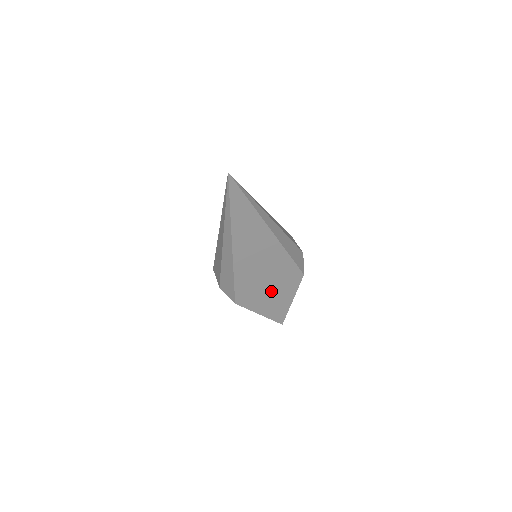
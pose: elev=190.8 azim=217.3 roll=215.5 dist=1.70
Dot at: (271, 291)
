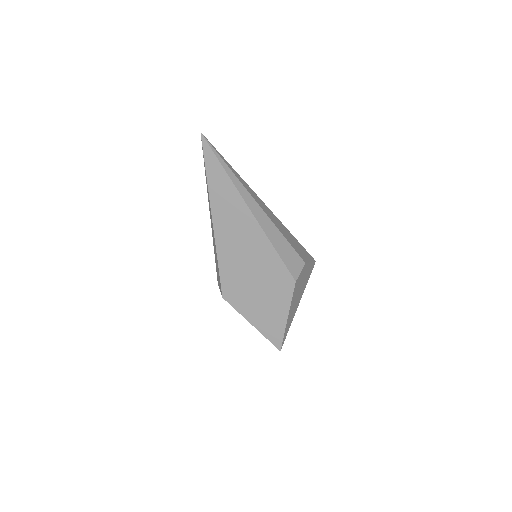
Dot at: (260, 294)
